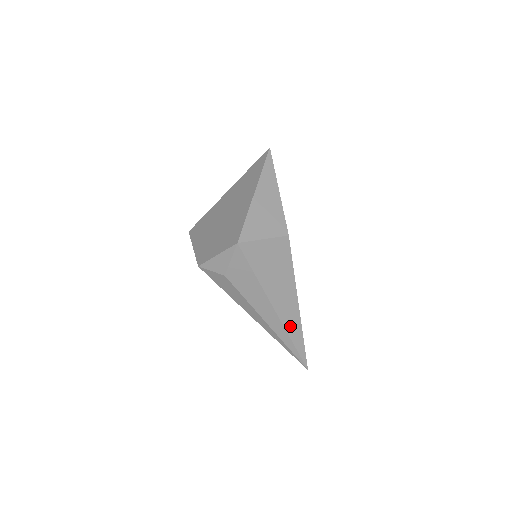
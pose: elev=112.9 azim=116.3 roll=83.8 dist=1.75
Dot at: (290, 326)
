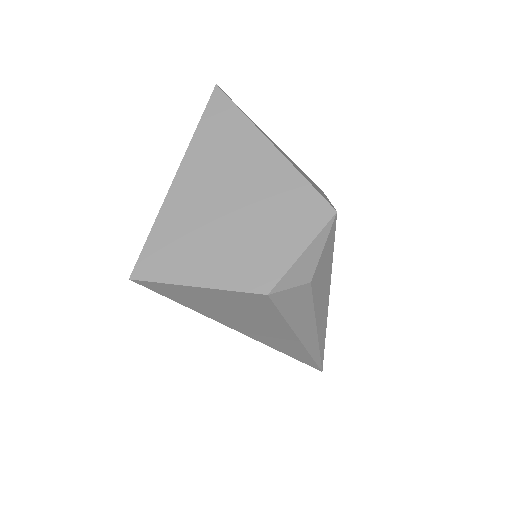
Dot at: occluded
